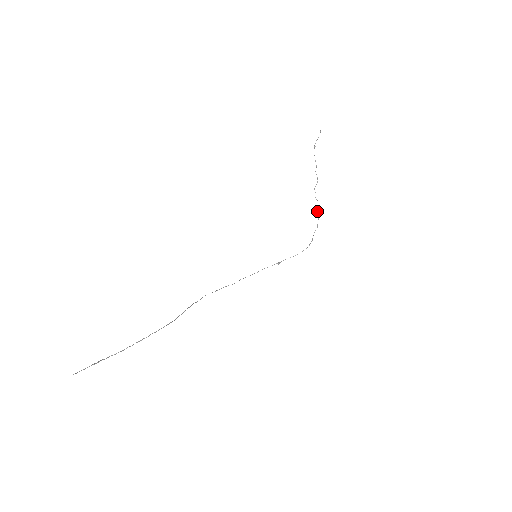
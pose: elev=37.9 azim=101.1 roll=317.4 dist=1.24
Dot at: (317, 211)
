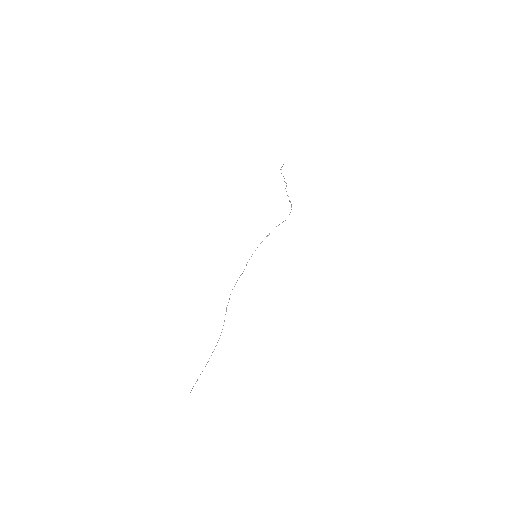
Dot at: (290, 202)
